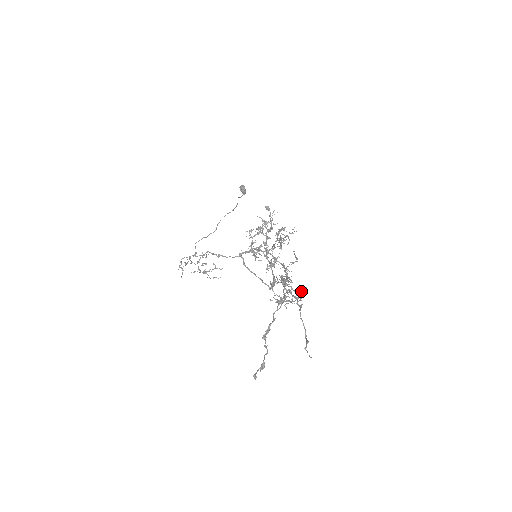
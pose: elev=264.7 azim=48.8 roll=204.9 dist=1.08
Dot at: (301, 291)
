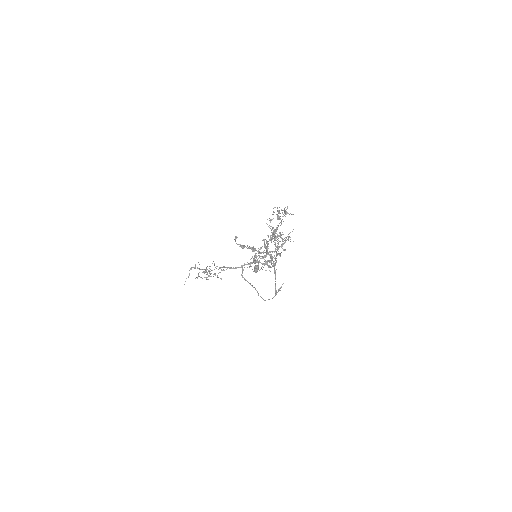
Dot at: (289, 214)
